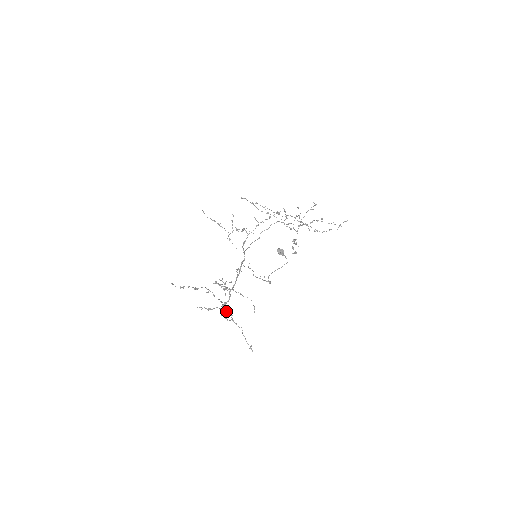
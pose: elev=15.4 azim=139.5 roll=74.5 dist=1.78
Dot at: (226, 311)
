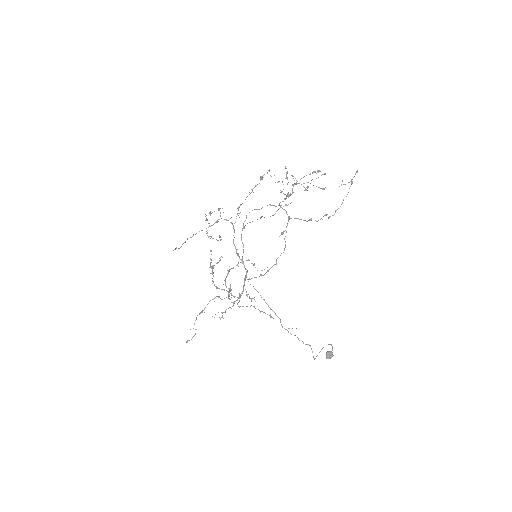
Dot at: (237, 303)
